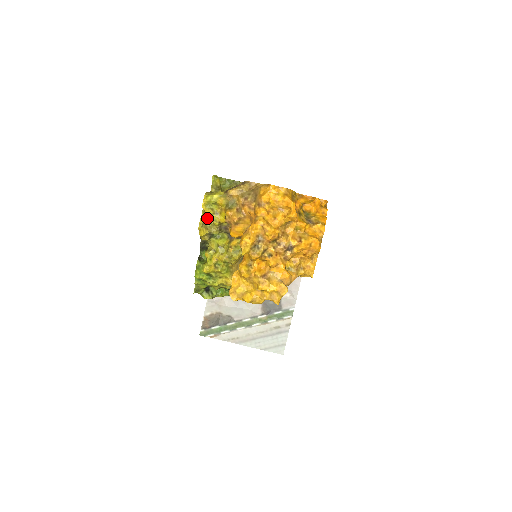
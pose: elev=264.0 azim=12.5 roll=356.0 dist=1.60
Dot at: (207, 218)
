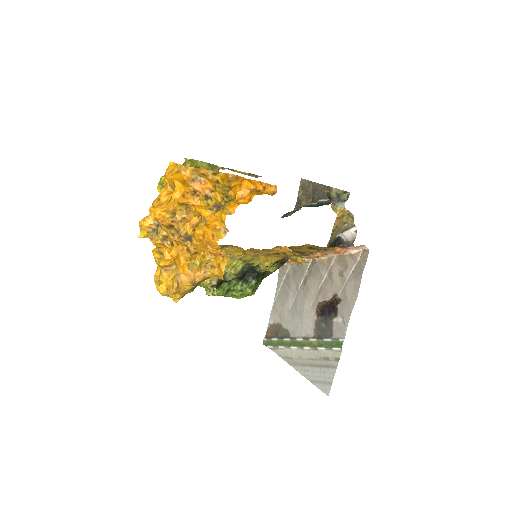
Dot at: occluded
